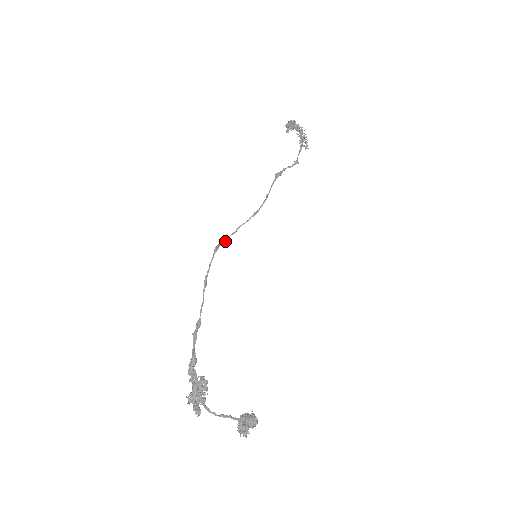
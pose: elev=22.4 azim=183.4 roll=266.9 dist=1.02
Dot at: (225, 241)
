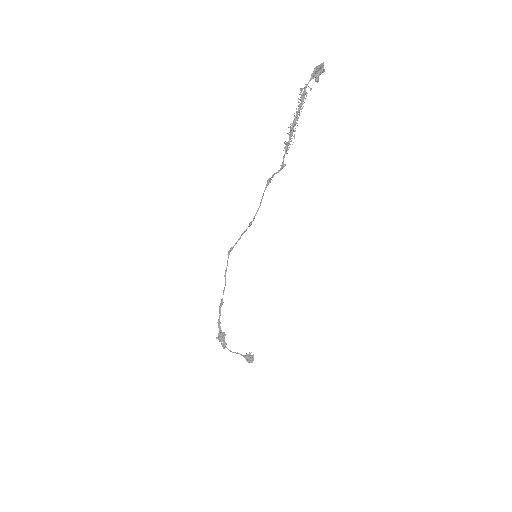
Dot at: occluded
